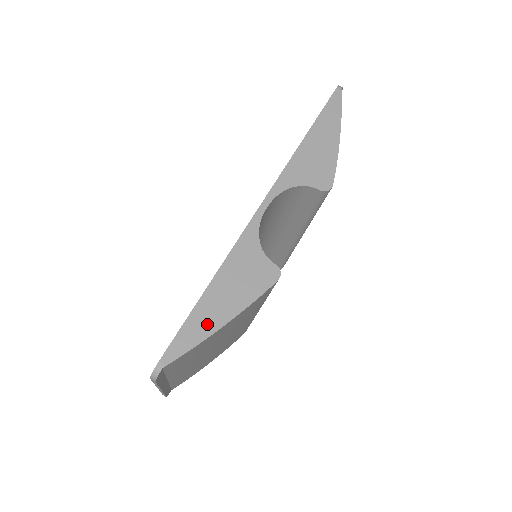
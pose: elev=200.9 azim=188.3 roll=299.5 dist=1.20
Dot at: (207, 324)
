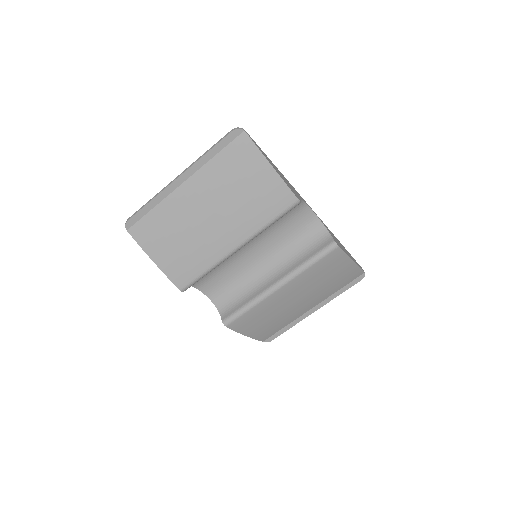
Dot at: (267, 158)
